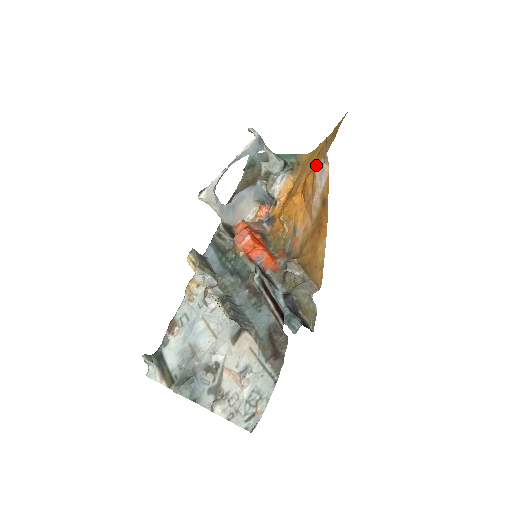
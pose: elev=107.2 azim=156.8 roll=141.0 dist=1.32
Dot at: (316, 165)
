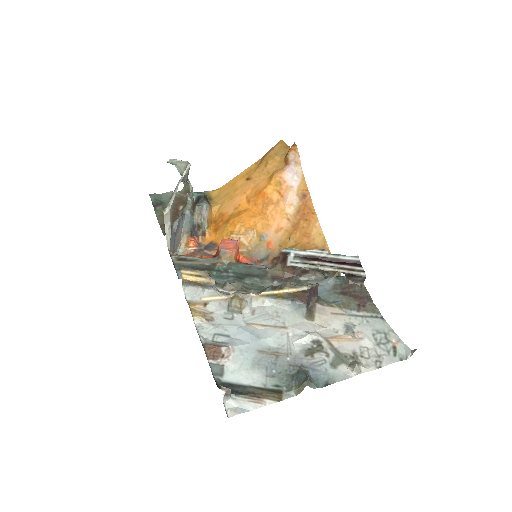
Dot at: (282, 172)
